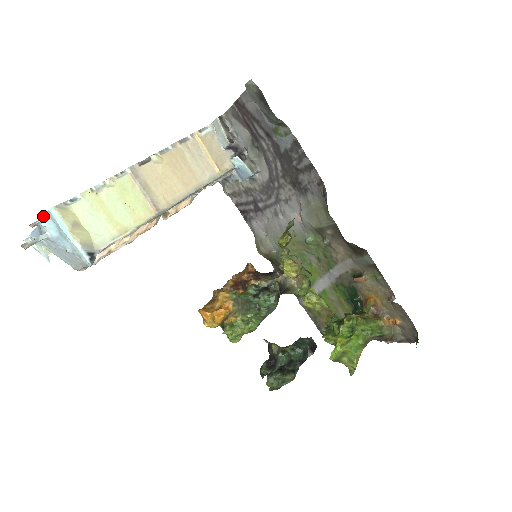
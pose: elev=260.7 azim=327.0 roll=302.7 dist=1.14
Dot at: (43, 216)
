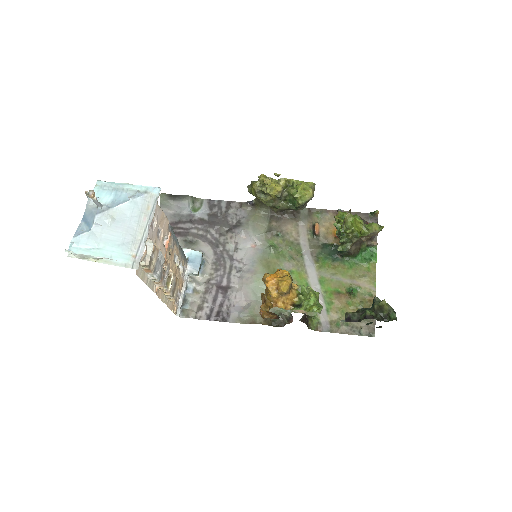
Dot at: occluded
